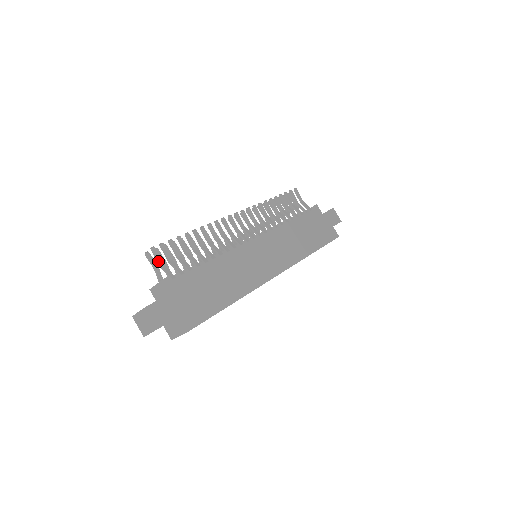
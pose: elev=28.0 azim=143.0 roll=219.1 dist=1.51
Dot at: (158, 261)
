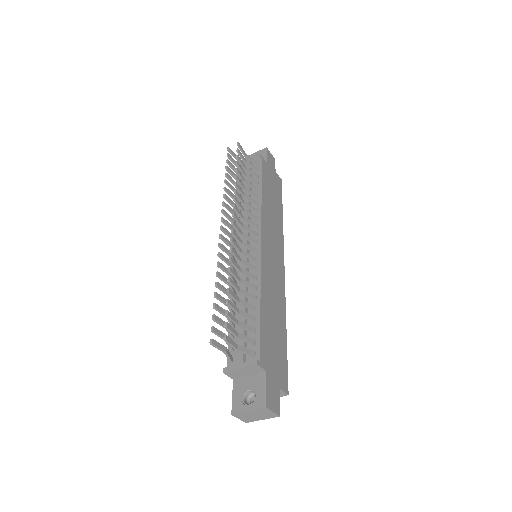
Dot at: (234, 347)
